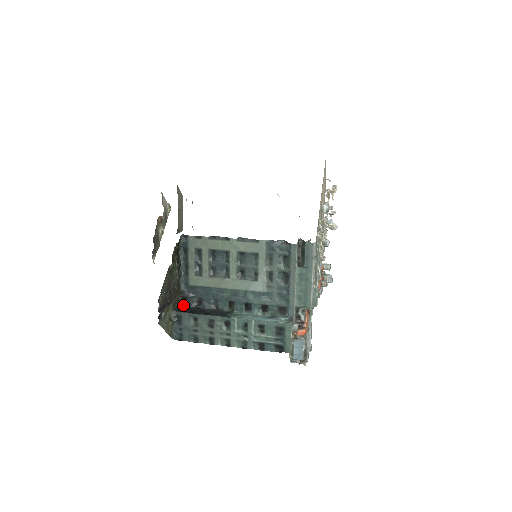
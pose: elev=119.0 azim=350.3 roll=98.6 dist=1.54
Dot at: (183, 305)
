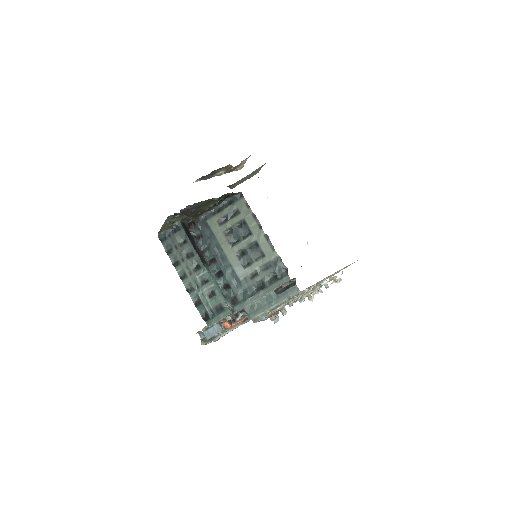
Dot at: (187, 226)
